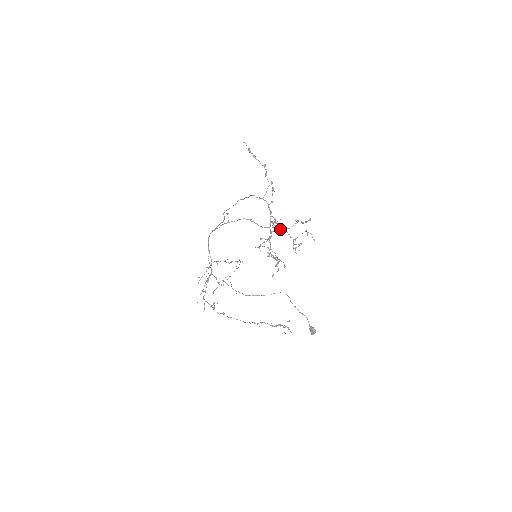
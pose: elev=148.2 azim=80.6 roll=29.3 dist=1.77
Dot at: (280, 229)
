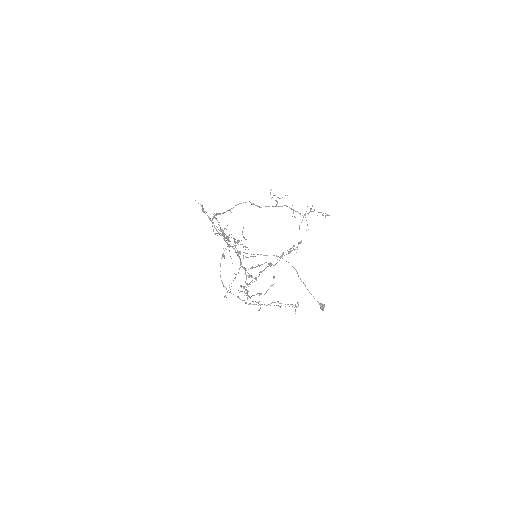
Dot at: (286, 206)
